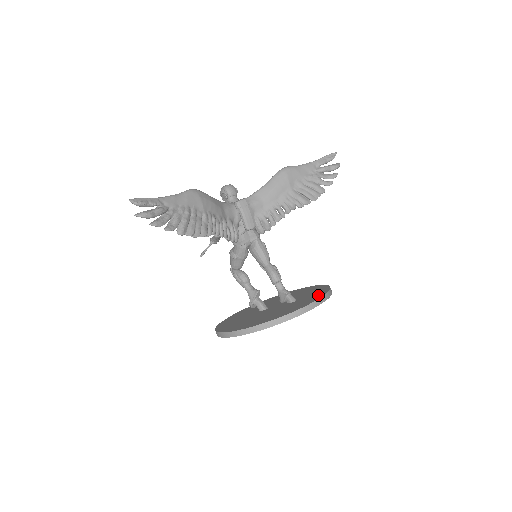
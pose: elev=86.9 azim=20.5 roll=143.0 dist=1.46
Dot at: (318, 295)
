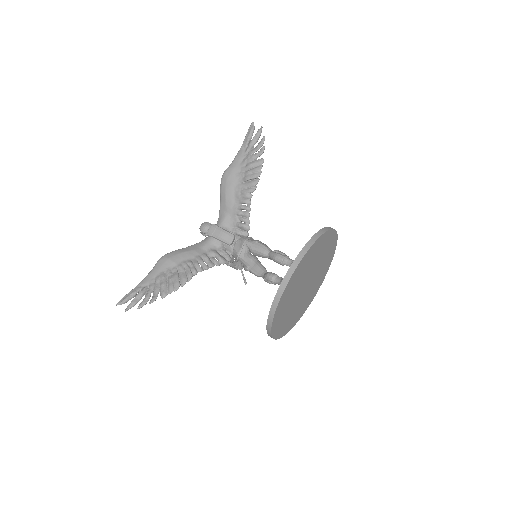
Dot at: occluded
